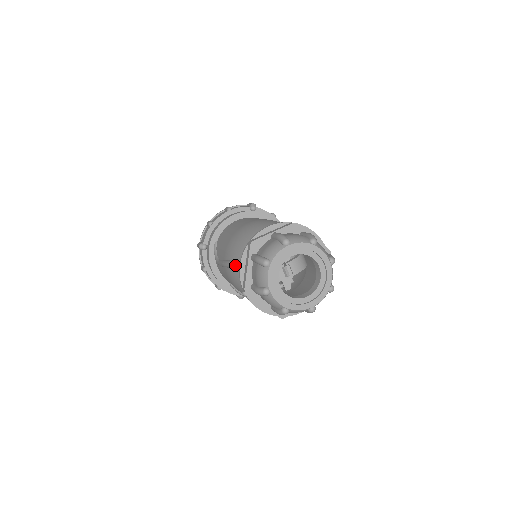
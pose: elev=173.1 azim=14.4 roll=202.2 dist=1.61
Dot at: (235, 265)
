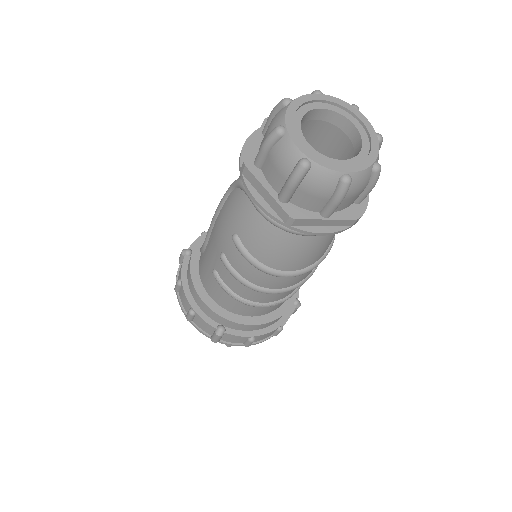
Dot at: occluded
